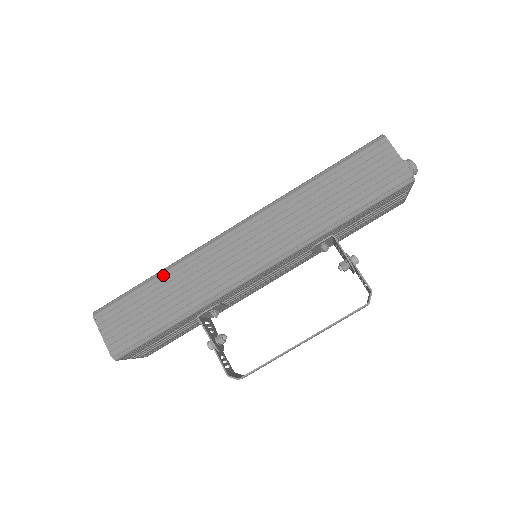
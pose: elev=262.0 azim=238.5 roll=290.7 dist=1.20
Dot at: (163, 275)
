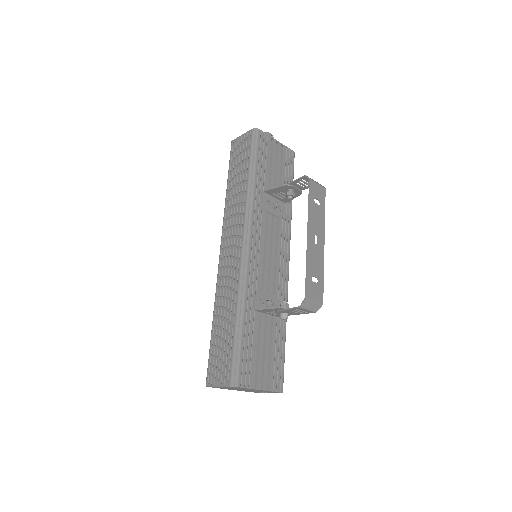
Dot at: (214, 316)
